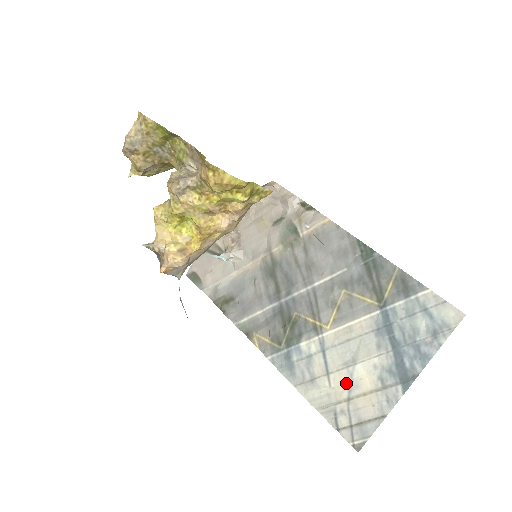
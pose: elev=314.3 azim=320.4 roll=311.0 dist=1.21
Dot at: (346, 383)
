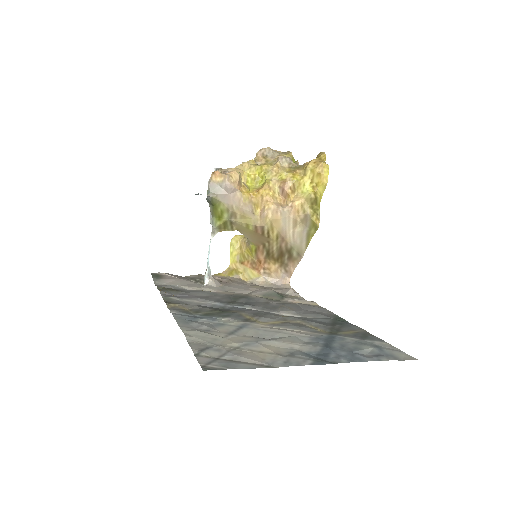
Dot at: (247, 341)
